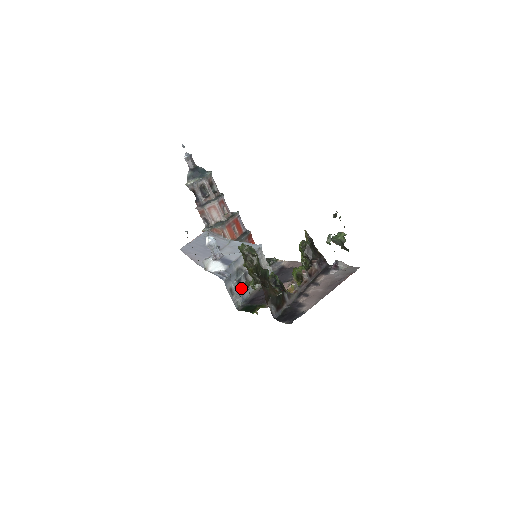
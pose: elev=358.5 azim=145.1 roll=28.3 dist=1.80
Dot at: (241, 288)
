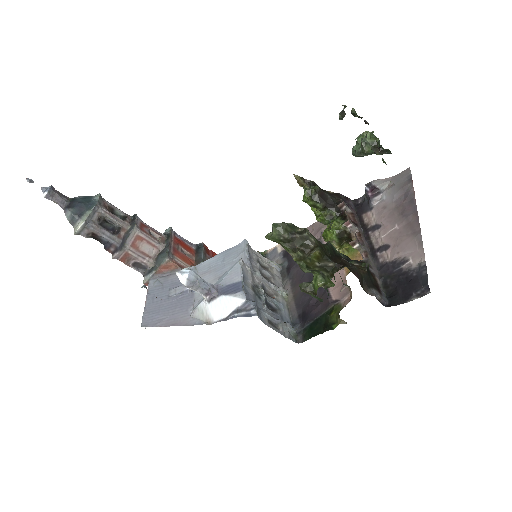
Dot at: (275, 311)
